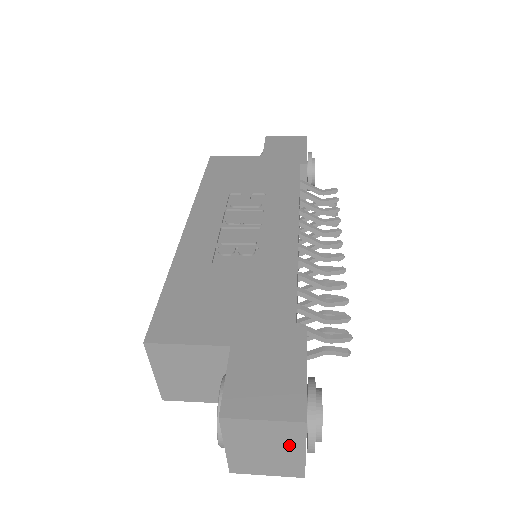
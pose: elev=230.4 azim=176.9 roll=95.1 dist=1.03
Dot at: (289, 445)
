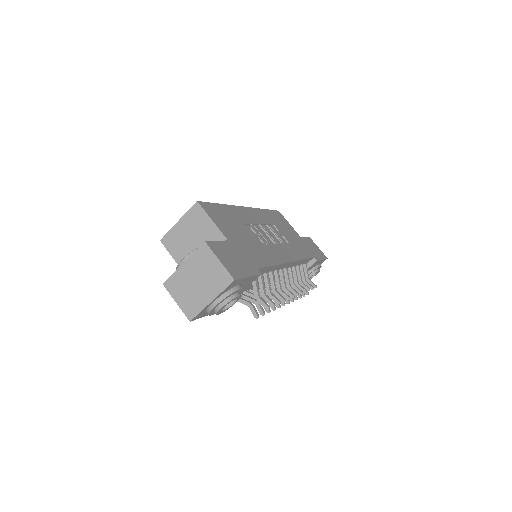
Dot at: (211, 289)
